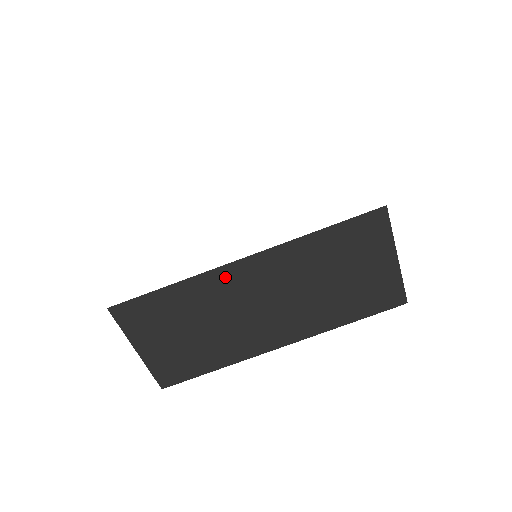
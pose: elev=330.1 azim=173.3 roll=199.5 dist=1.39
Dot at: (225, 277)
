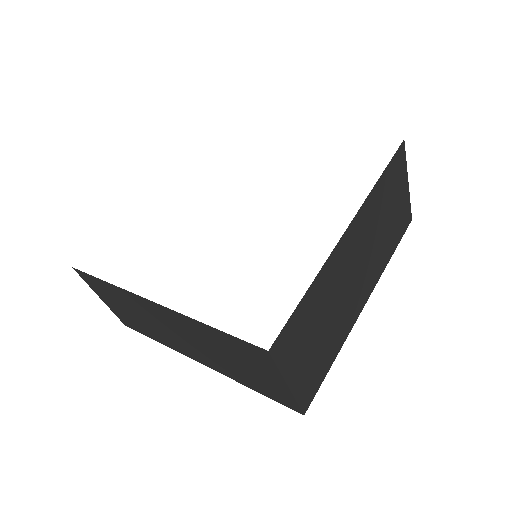
Dot at: (338, 256)
